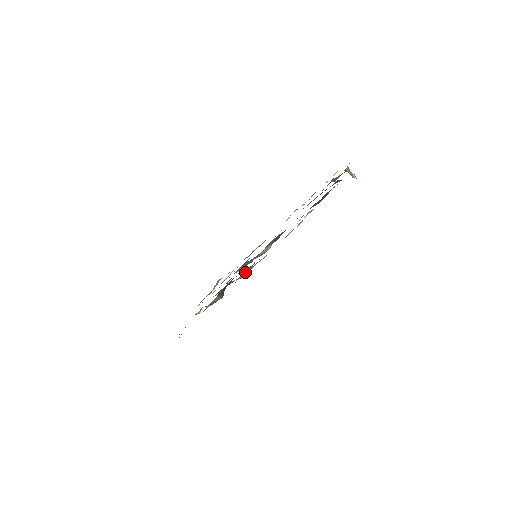
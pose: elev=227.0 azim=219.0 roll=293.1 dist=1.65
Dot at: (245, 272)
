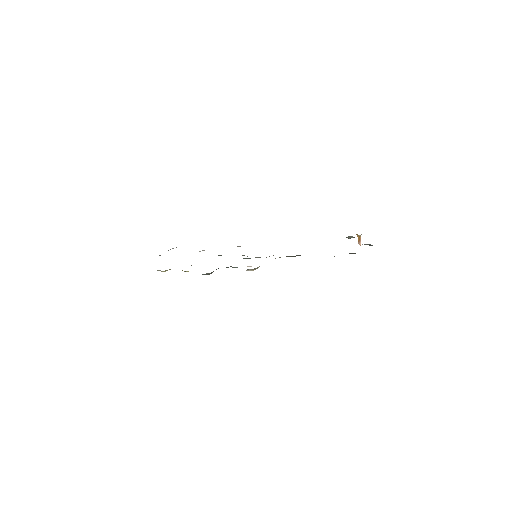
Dot at: occluded
